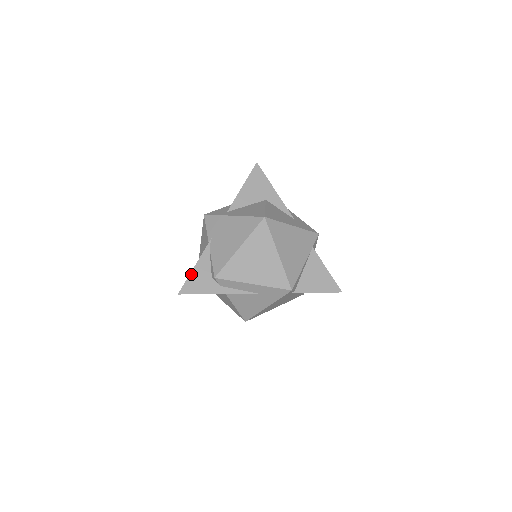
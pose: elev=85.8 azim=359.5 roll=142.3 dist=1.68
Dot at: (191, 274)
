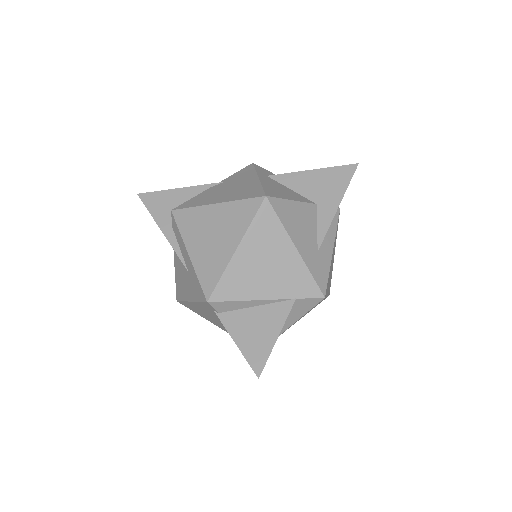
Dot at: (168, 191)
